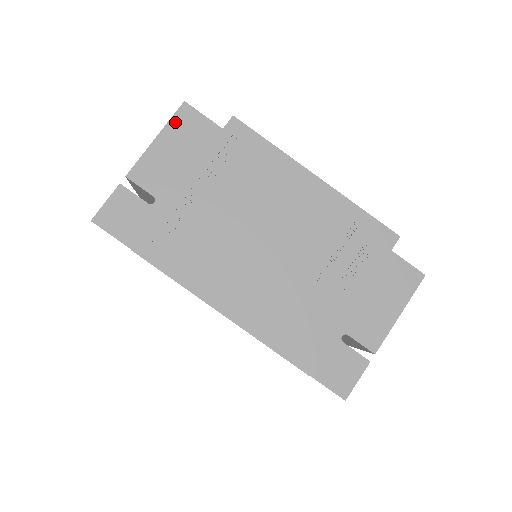
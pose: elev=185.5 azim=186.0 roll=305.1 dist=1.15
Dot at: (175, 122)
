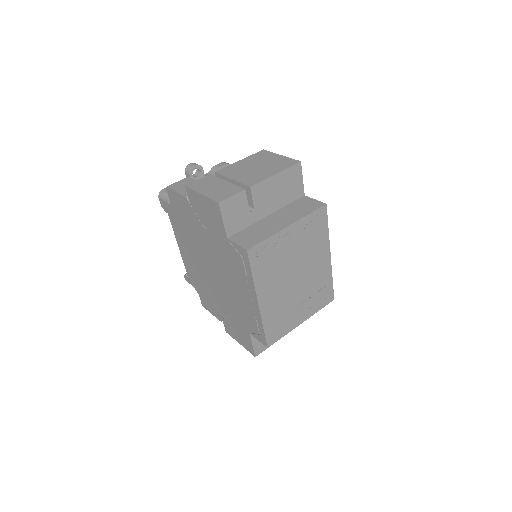
Dot at: (290, 171)
